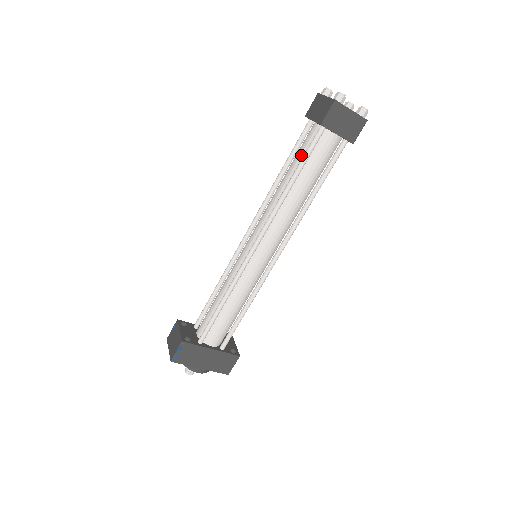
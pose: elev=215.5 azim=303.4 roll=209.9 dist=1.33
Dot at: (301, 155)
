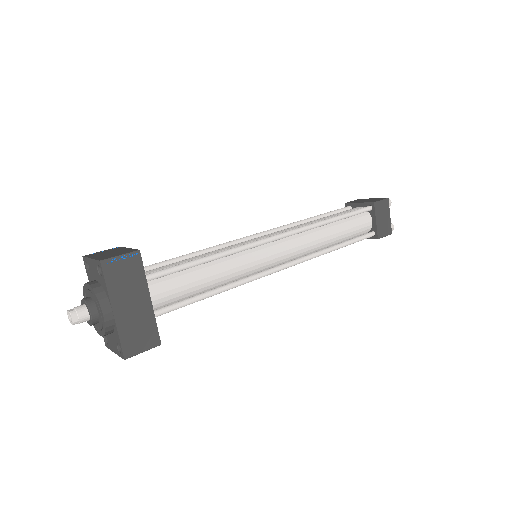
Dot at: (343, 213)
